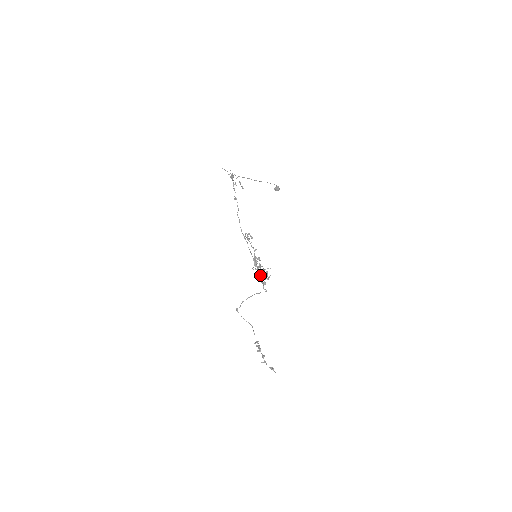
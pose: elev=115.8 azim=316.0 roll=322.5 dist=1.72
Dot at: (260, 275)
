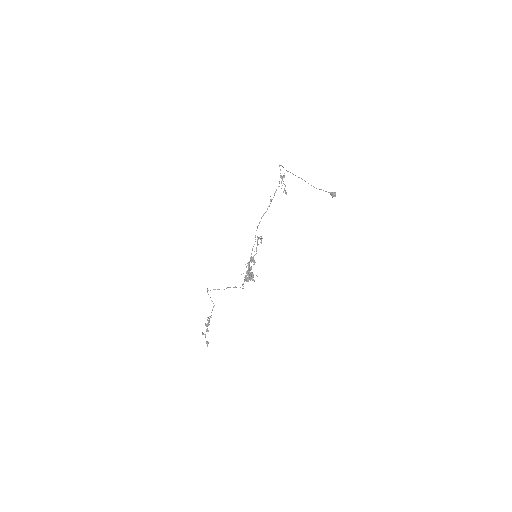
Dot at: (247, 274)
